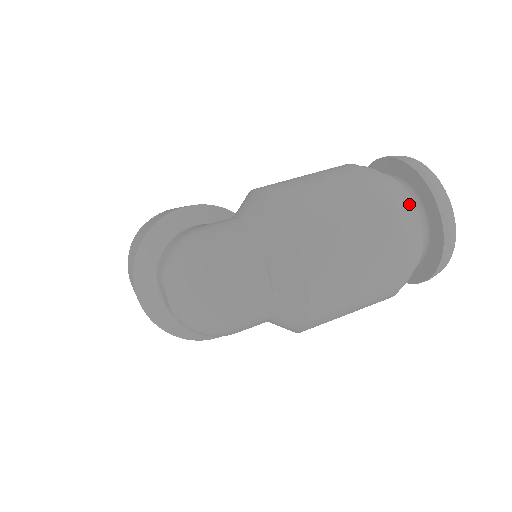
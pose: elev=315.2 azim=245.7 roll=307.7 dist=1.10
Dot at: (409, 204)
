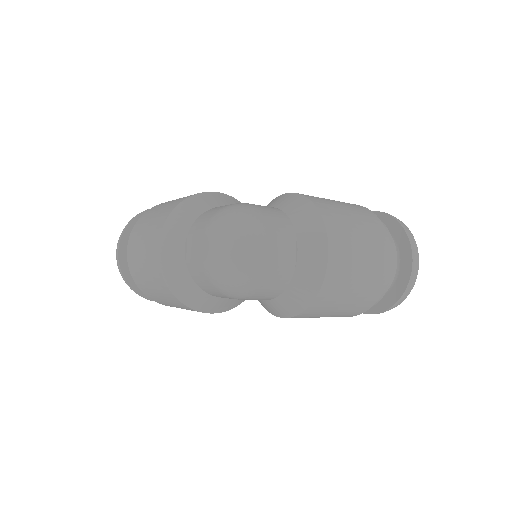
Dot at: occluded
